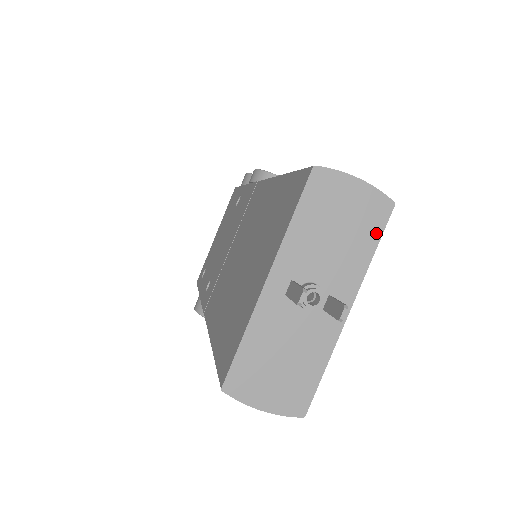
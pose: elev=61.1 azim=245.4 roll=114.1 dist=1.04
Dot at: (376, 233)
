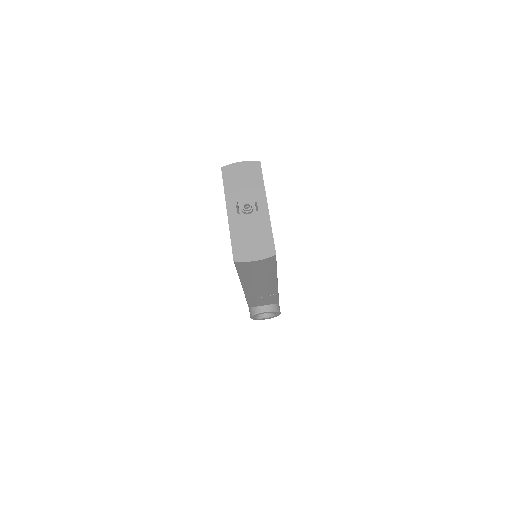
Dot at: (260, 175)
